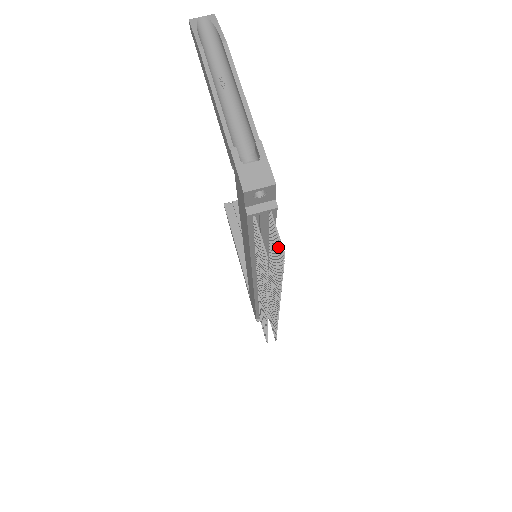
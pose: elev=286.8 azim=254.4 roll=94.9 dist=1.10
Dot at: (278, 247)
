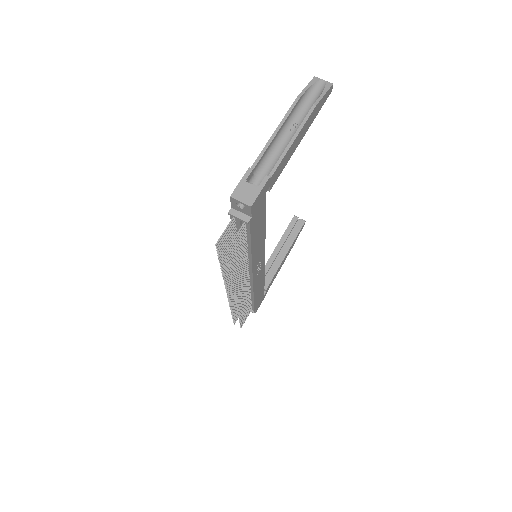
Dot at: (233, 246)
